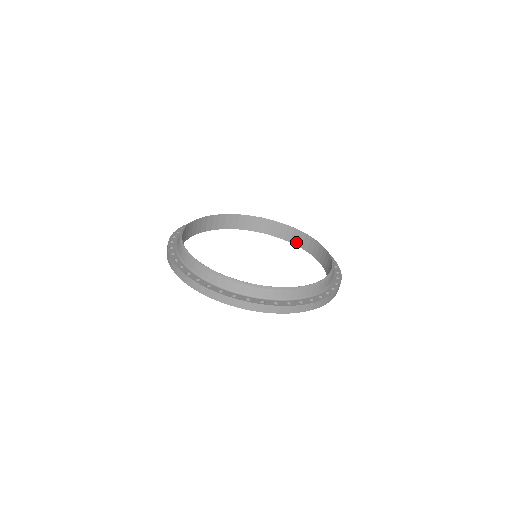
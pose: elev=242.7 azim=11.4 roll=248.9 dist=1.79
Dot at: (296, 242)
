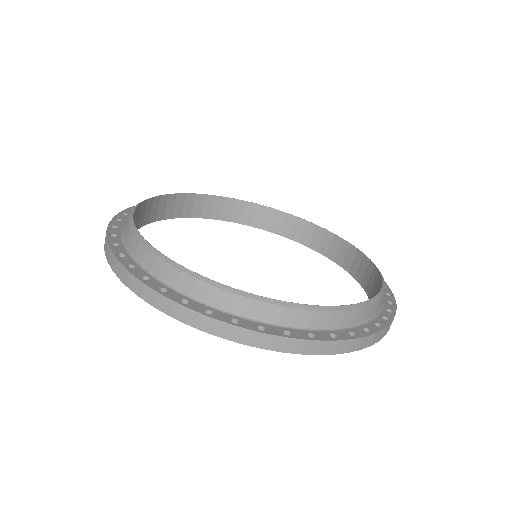
Dot at: (369, 290)
